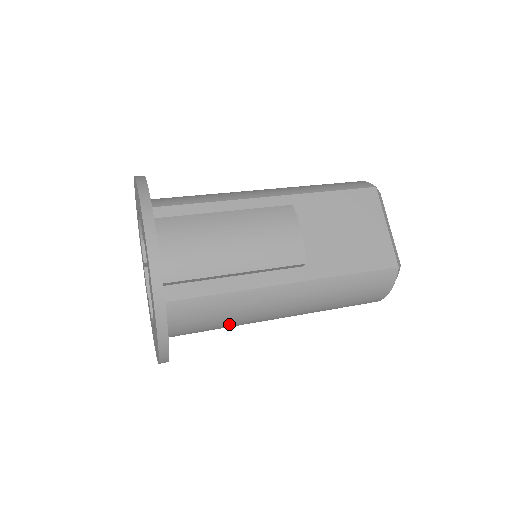
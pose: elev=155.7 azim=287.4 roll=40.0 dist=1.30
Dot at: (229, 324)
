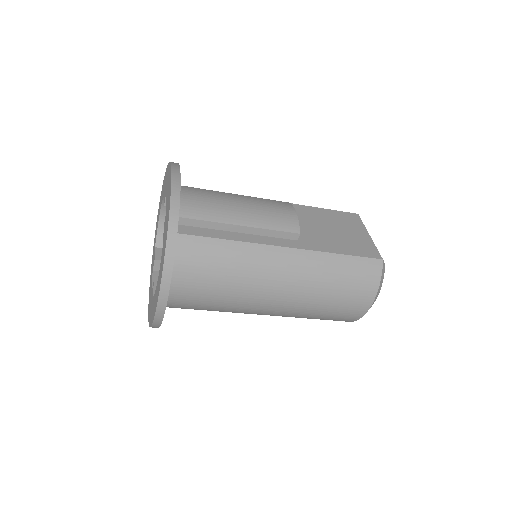
Dot at: (228, 286)
